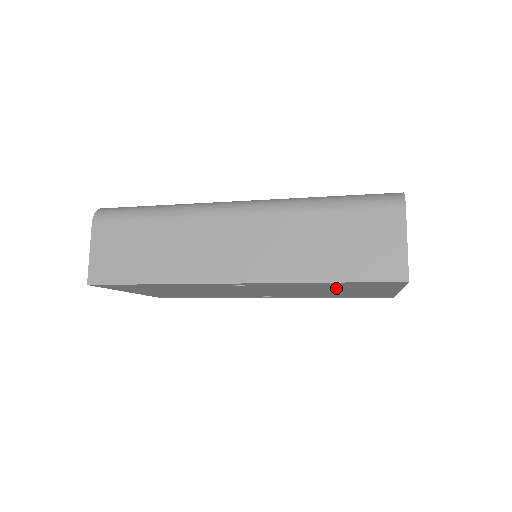
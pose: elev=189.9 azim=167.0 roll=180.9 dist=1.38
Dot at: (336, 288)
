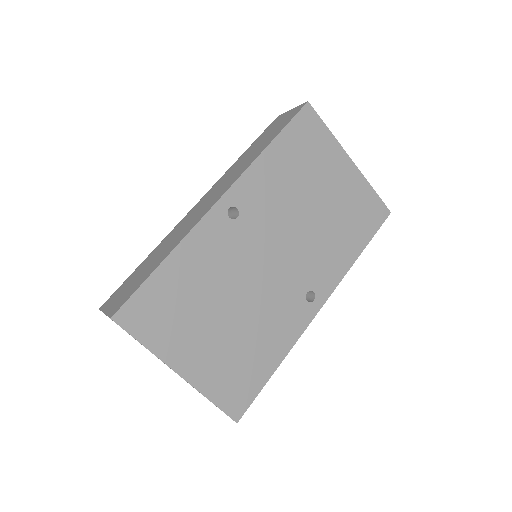
Dot at: (304, 177)
